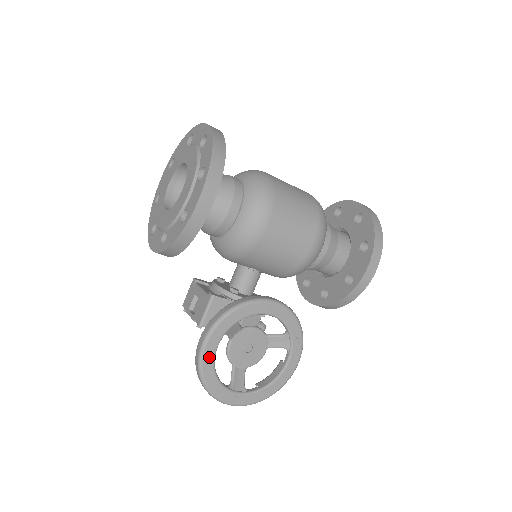
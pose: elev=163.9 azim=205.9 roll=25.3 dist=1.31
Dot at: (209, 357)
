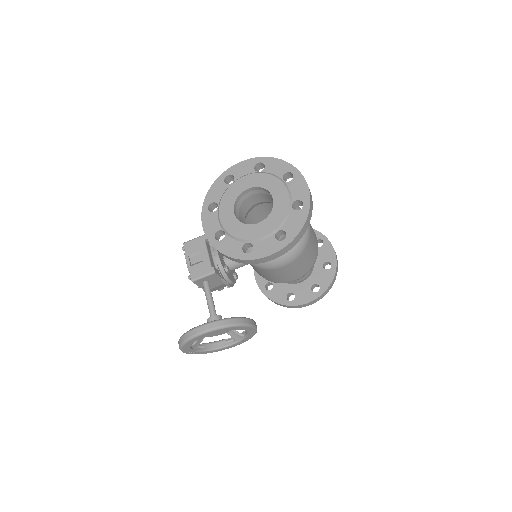
Dot at: (198, 338)
